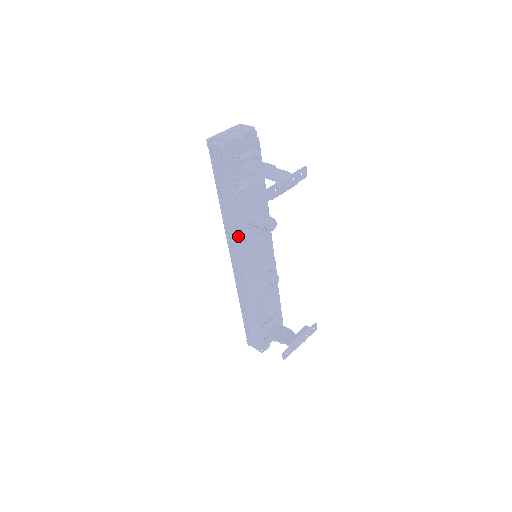
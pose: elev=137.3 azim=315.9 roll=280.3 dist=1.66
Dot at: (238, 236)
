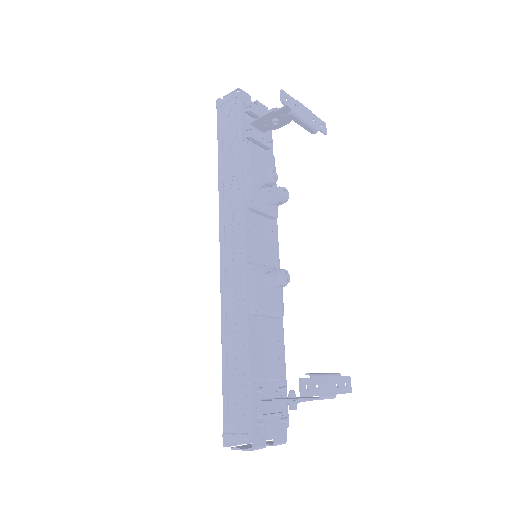
Dot at: (238, 201)
